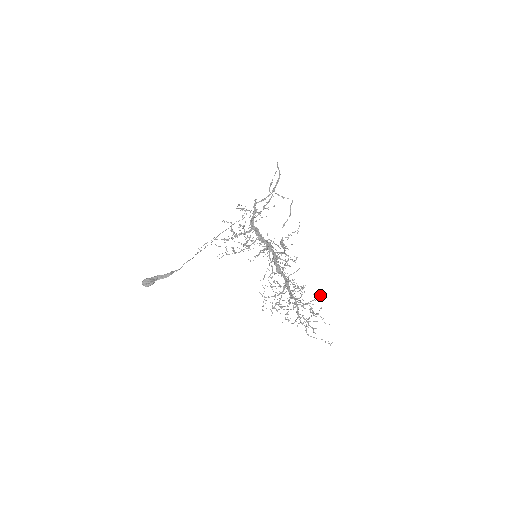
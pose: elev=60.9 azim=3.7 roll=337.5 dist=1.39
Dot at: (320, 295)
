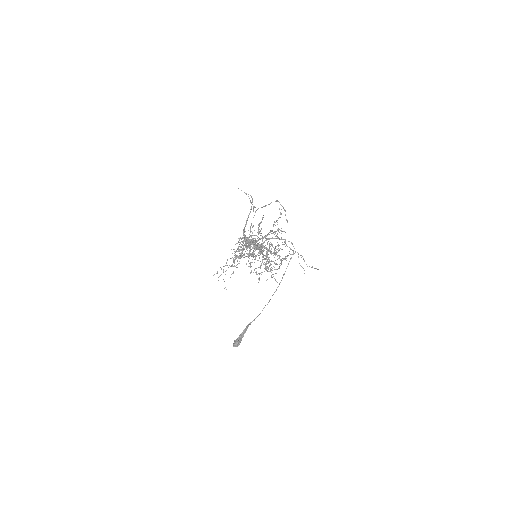
Dot at: (260, 230)
